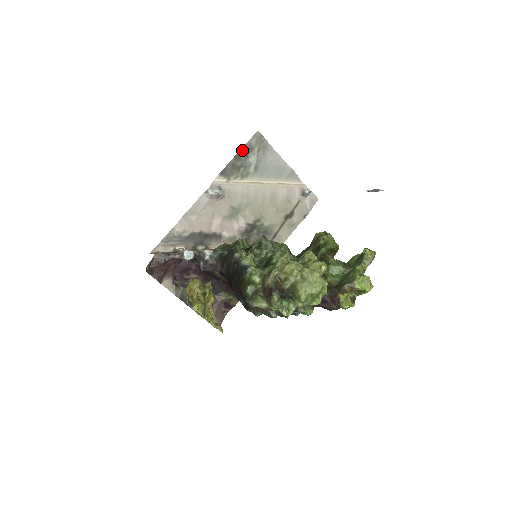
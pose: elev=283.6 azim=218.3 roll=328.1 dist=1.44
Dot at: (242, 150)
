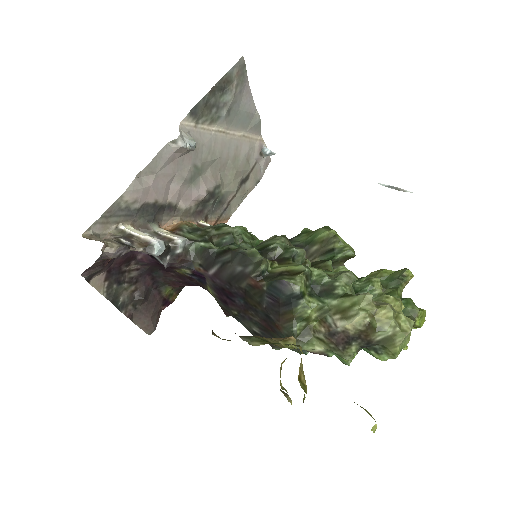
Dot at: (221, 81)
